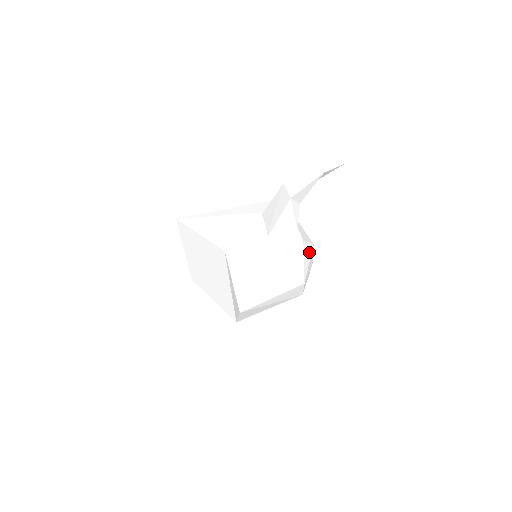
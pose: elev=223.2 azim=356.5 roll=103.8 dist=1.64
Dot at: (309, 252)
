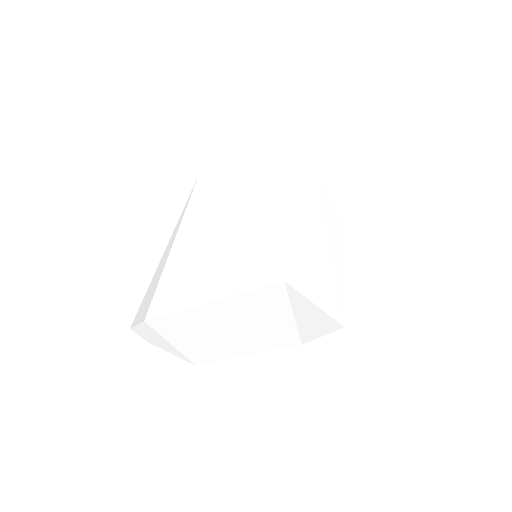
Dot at: occluded
